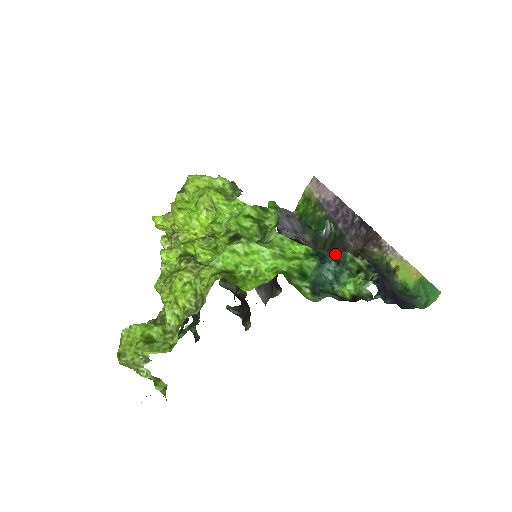
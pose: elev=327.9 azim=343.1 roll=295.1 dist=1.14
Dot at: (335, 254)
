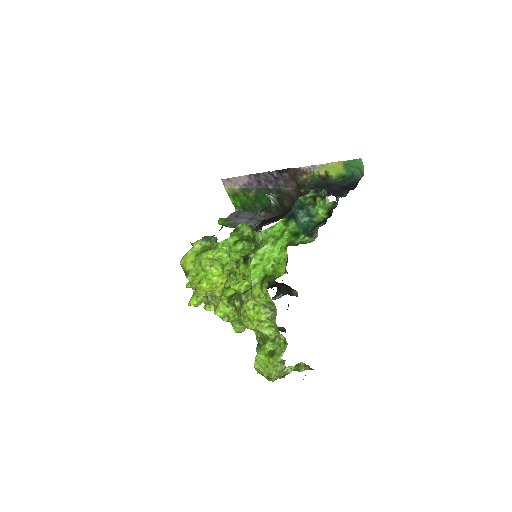
Dot at: (295, 206)
